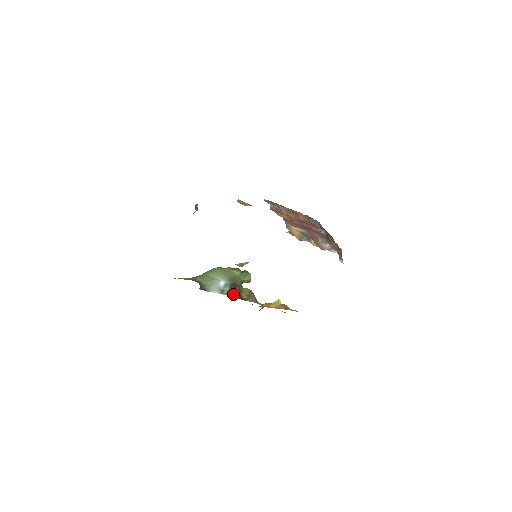
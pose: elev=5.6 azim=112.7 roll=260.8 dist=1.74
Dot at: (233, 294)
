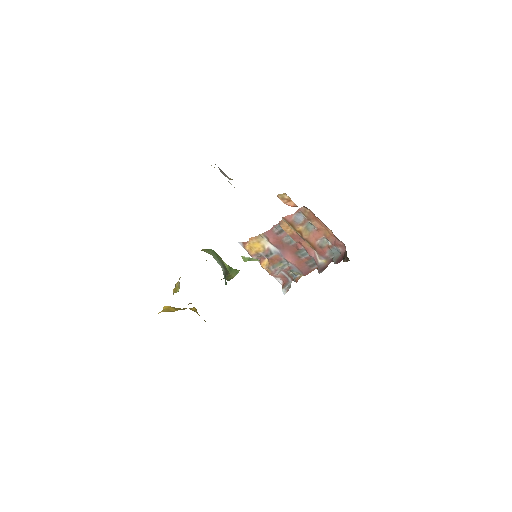
Dot at: occluded
